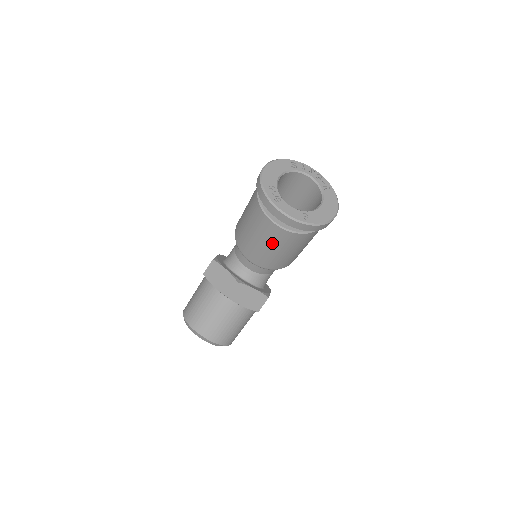
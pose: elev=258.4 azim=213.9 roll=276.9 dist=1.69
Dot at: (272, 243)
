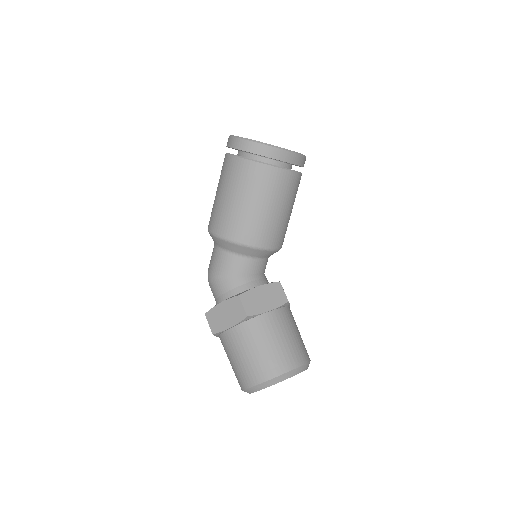
Dot at: (292, 201)
